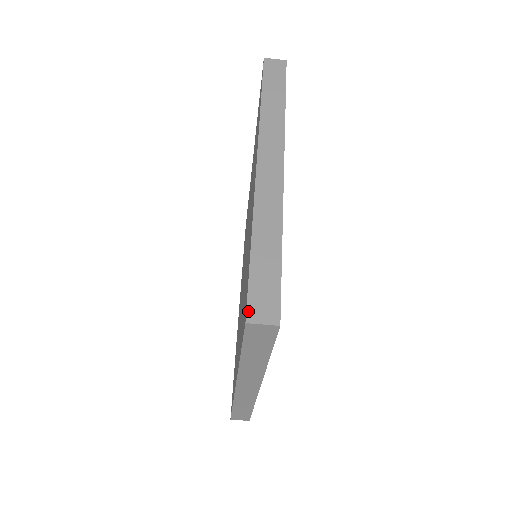
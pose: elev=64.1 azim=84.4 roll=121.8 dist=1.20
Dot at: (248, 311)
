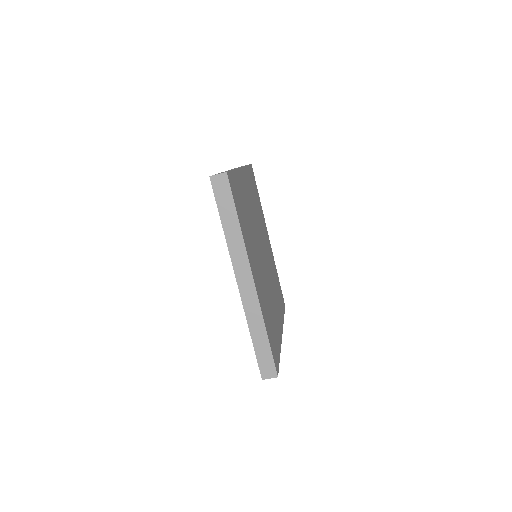
Dot at: (261, 374)
